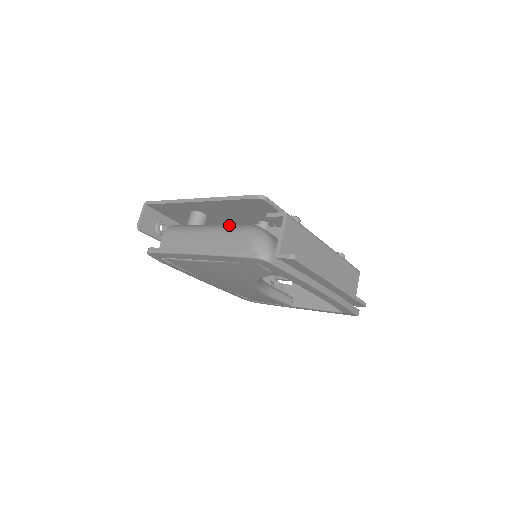
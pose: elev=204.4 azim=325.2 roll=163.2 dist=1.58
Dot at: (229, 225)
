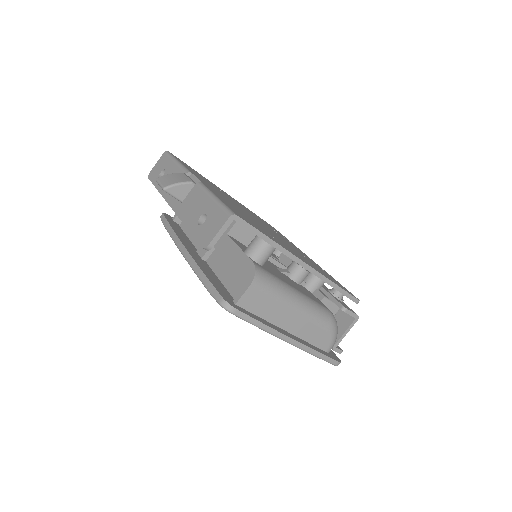
Dot at: (318, 309)
